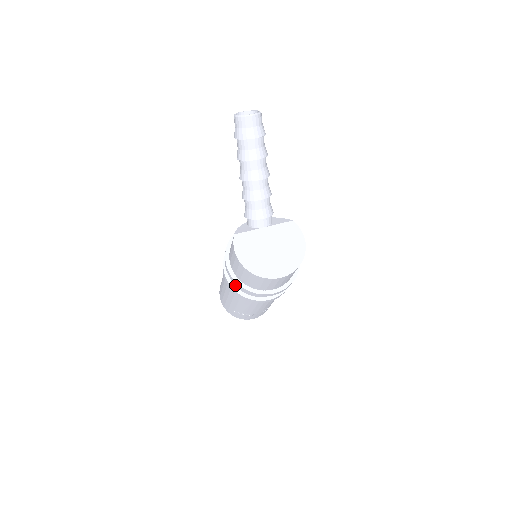
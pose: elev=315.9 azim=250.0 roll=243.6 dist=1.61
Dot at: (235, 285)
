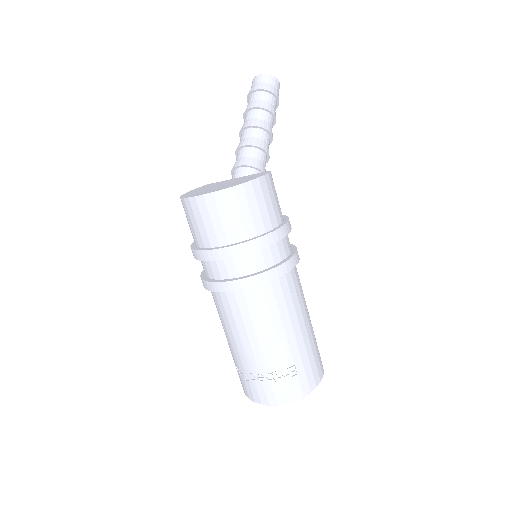
Dot at: occluded
